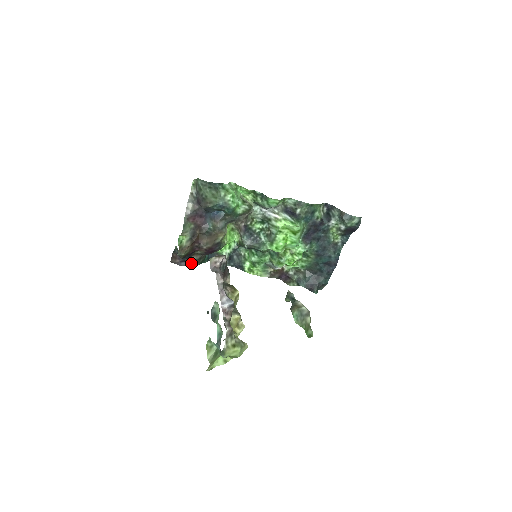
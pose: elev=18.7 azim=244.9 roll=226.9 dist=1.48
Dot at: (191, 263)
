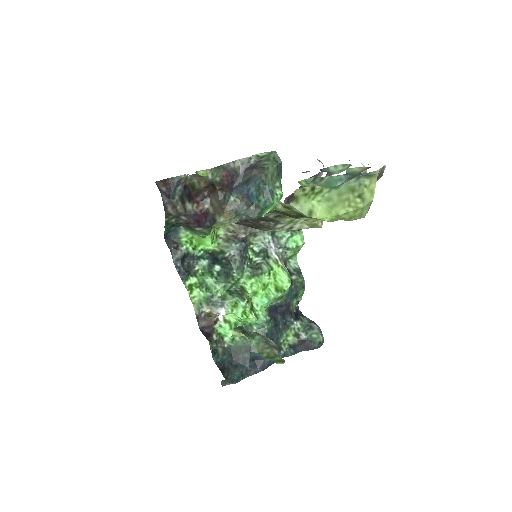
Dot at: (170, 206)
